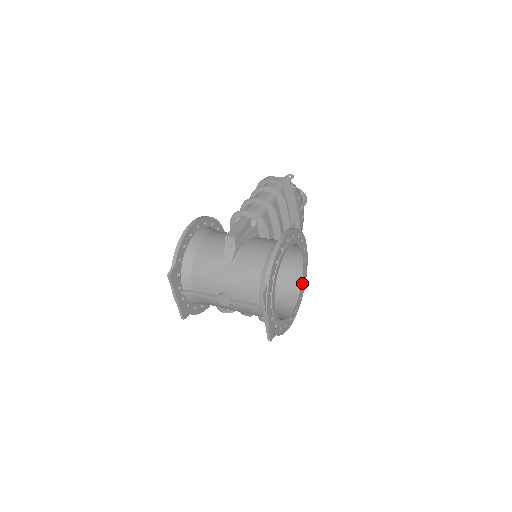
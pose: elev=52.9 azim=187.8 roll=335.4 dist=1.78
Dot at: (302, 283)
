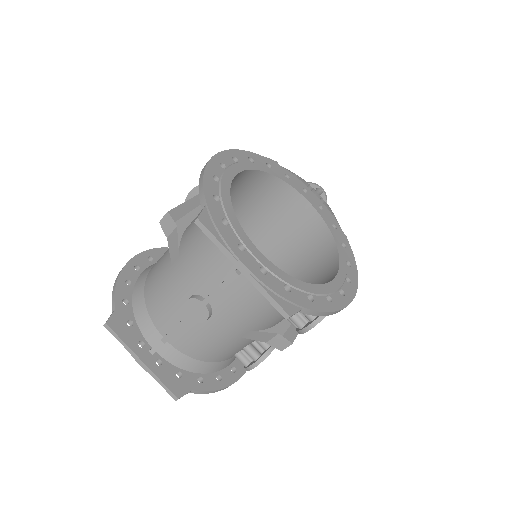
Dot at: (336, 240)
